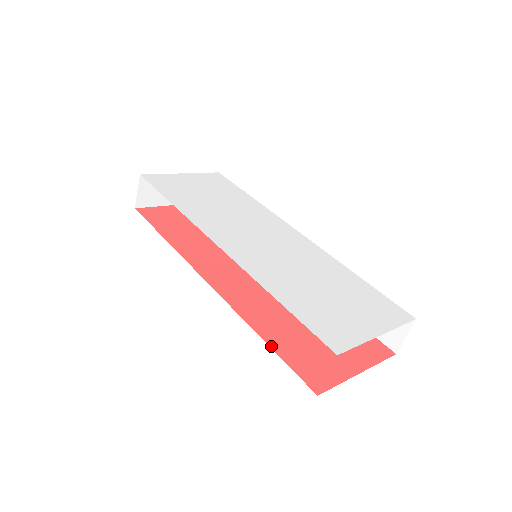
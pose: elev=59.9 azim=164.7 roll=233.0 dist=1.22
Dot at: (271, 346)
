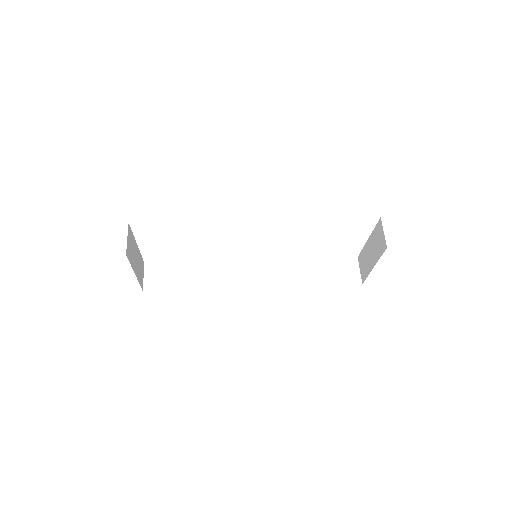
Dot at: occluded
